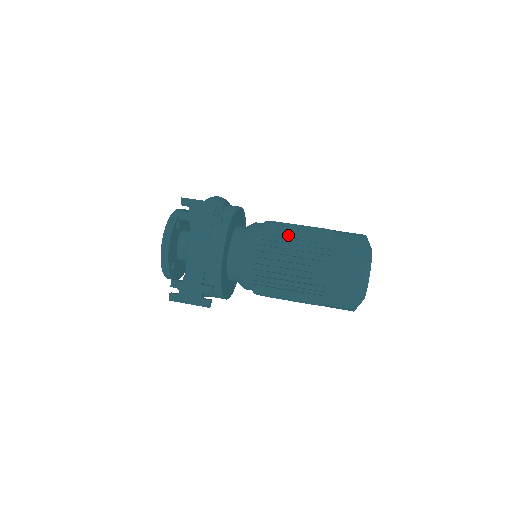
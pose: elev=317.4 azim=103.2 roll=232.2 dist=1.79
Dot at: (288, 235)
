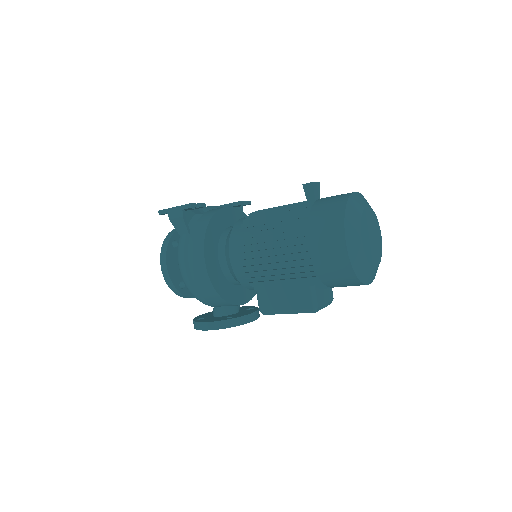
Dot at: occluded
